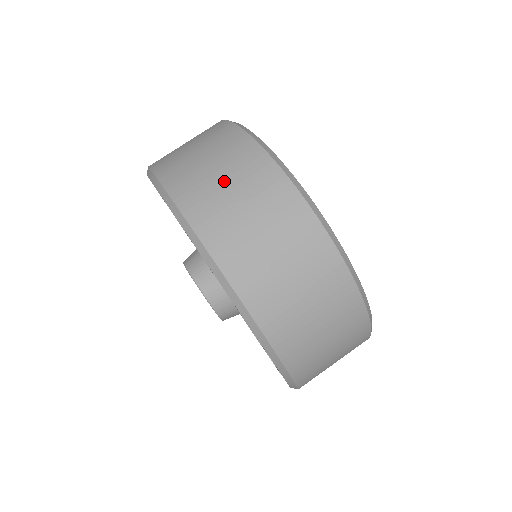
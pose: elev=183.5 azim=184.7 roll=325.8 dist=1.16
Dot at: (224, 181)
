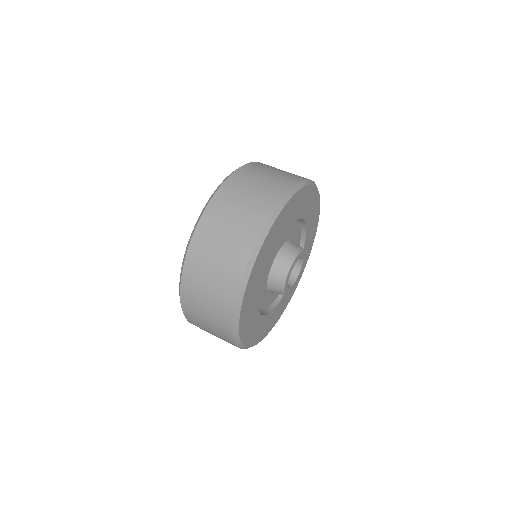
Dot at: (217, 256)
